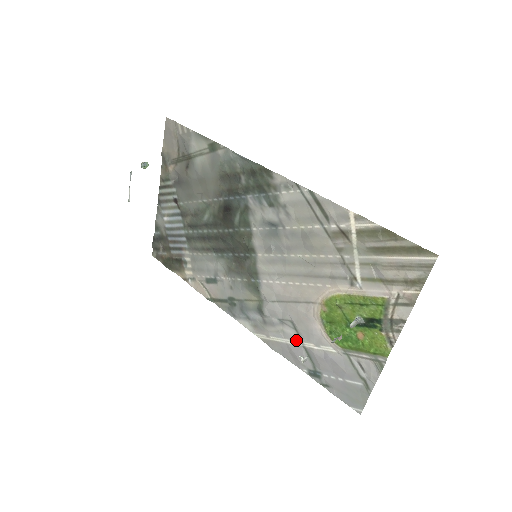
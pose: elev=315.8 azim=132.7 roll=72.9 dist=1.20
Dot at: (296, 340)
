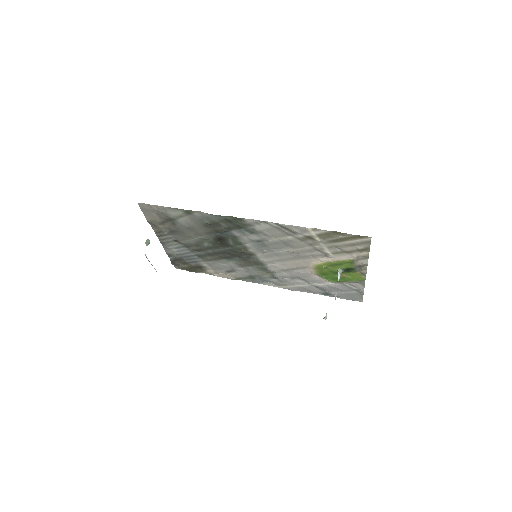
Dot at: (306, 284)
